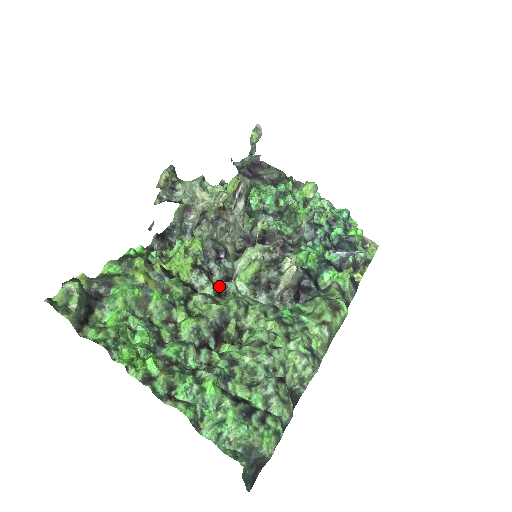
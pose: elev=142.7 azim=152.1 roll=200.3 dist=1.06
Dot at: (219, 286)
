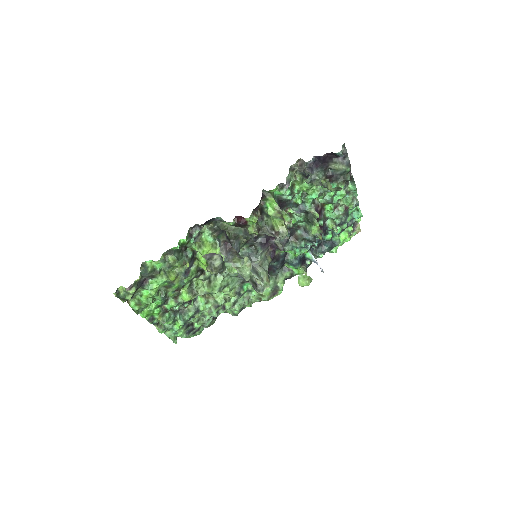
Dot at: occluded
